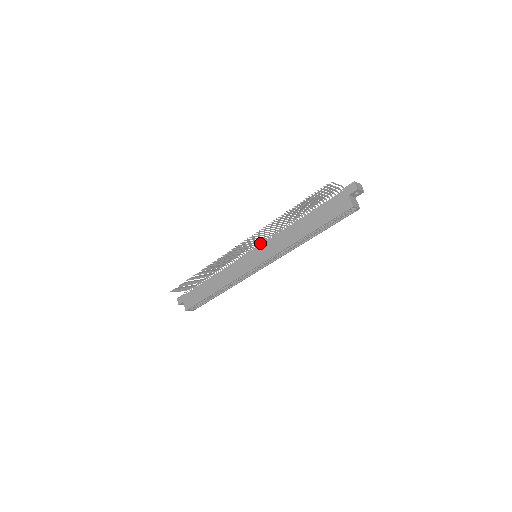
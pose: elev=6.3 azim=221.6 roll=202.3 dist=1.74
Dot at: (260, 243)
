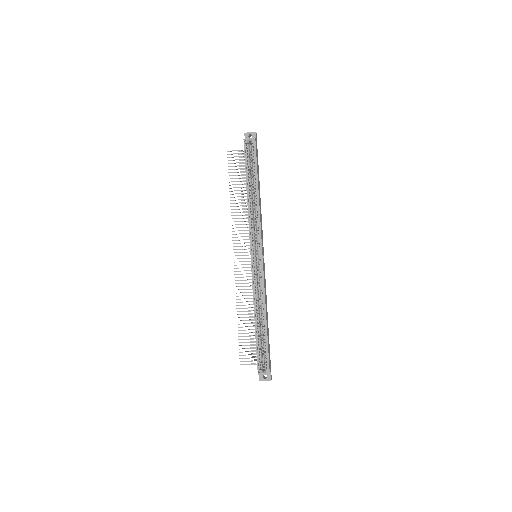
Dot at: occluded
